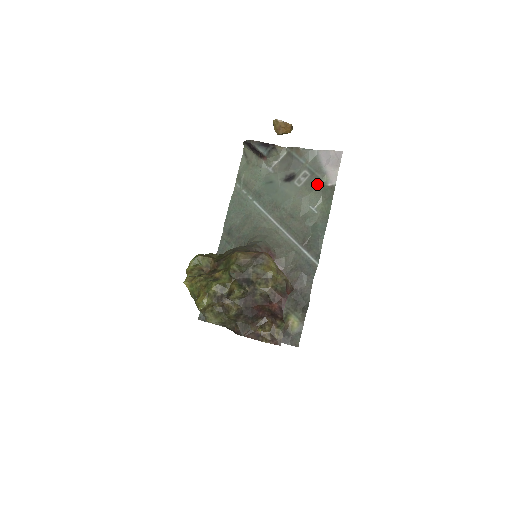
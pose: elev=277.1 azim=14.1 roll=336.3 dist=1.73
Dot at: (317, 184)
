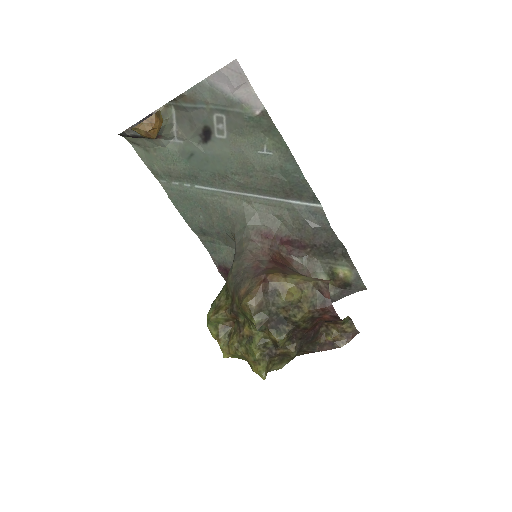
Dot at: (243, 122)
